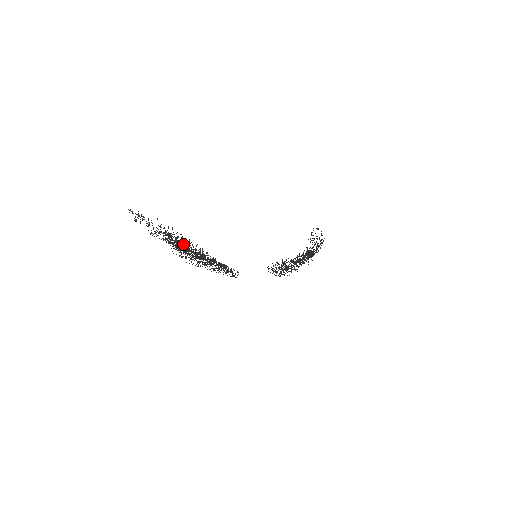
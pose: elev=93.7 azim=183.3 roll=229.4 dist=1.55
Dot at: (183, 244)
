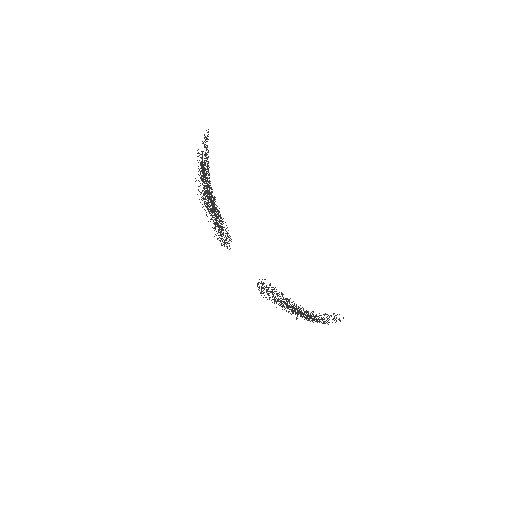
Dot at: occluded
